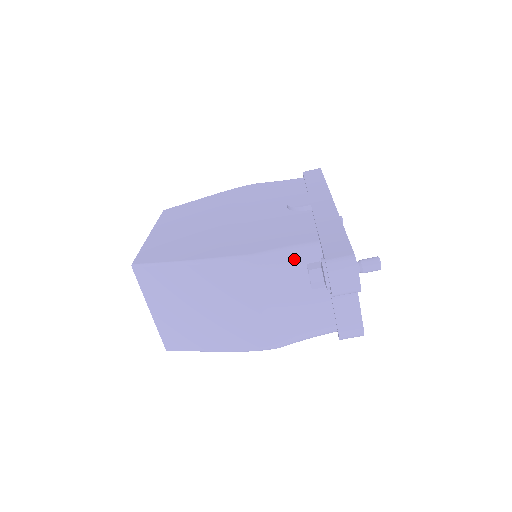
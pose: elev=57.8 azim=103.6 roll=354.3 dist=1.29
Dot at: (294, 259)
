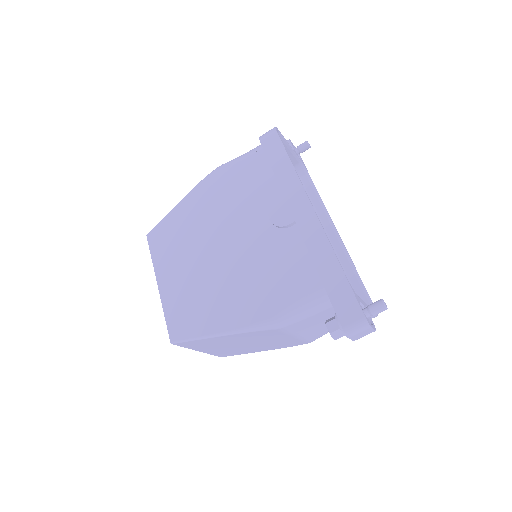
Dot at: (309, 310)
